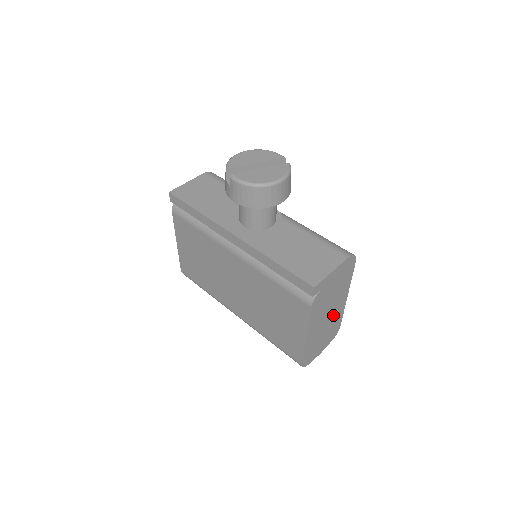
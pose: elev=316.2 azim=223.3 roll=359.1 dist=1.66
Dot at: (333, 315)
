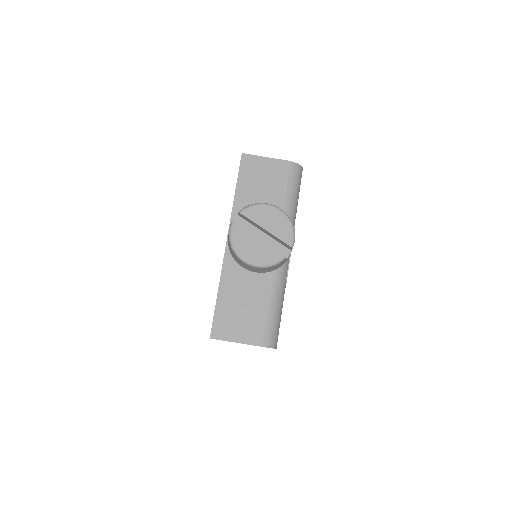
Dot at: occluded
